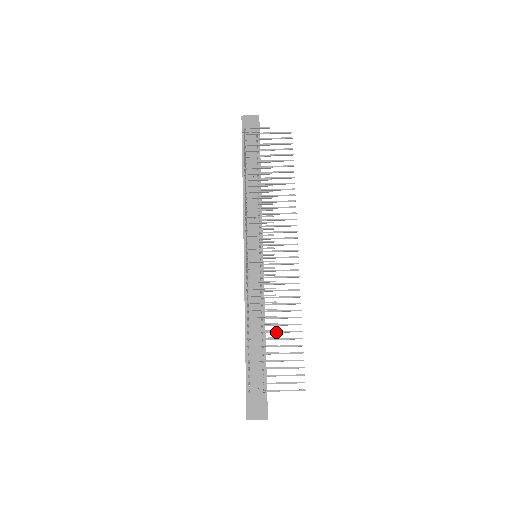
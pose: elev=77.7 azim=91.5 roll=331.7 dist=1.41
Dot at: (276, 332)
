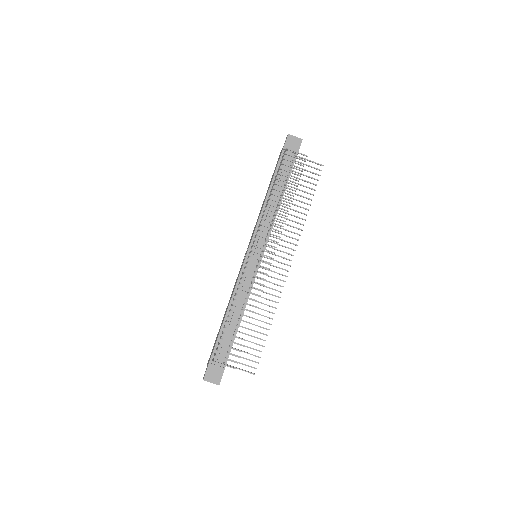
Dot at: occluded
